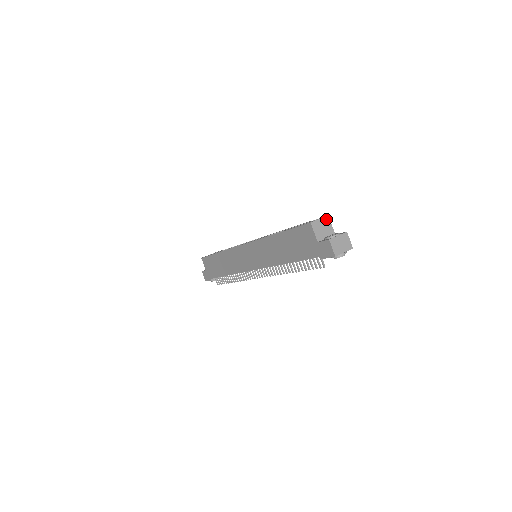
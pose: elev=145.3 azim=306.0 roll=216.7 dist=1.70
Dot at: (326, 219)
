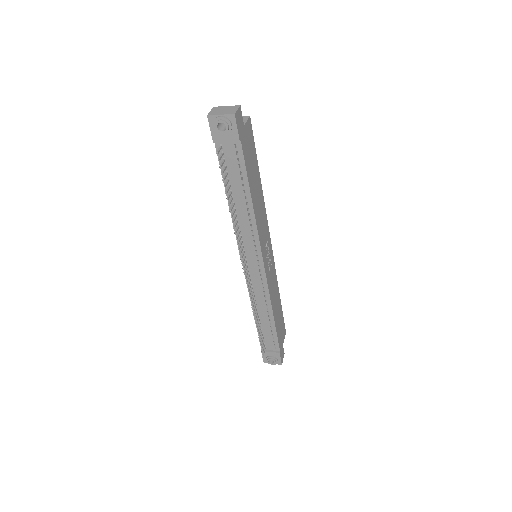
Dot at: (245, 117)
